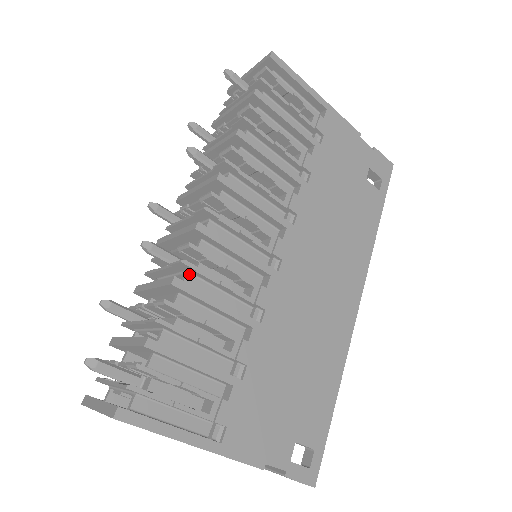
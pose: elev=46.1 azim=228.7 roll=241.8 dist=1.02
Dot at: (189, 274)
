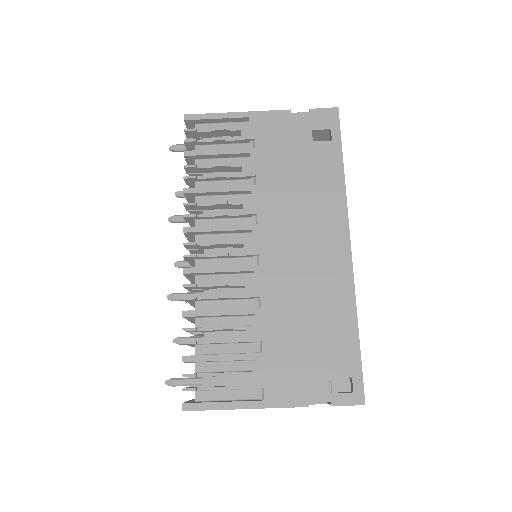
Dot at: (197, 302)
